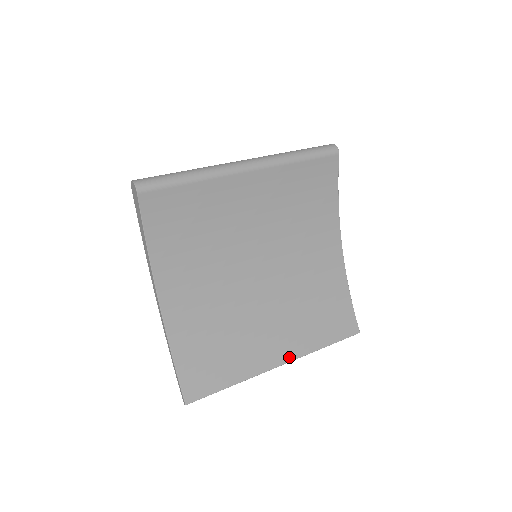
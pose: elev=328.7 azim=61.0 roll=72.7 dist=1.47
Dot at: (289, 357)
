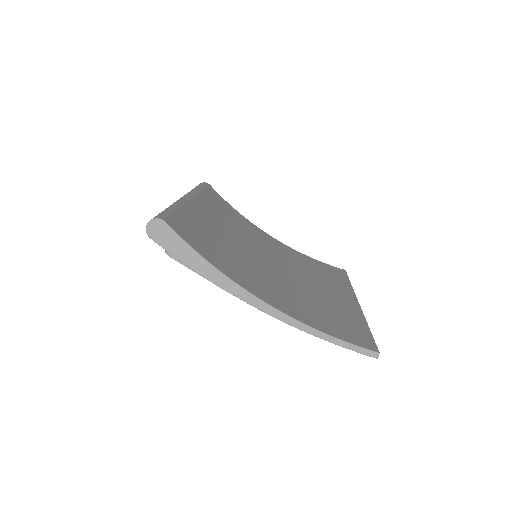
Dot at: (353, 297)
